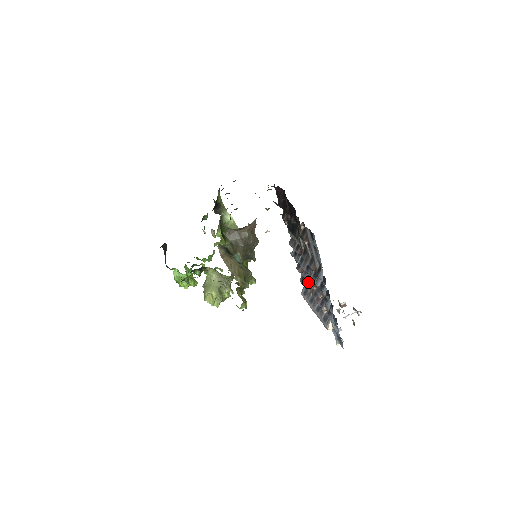
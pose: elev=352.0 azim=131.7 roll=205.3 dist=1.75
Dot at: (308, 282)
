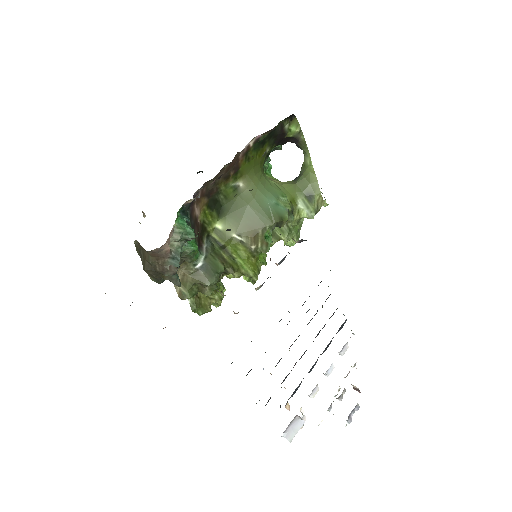
Dot at: occluded
